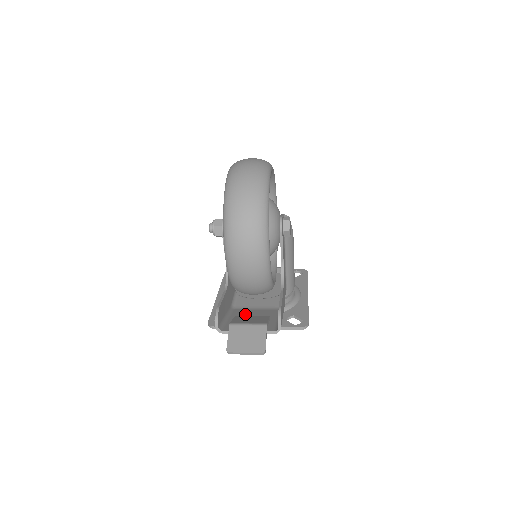
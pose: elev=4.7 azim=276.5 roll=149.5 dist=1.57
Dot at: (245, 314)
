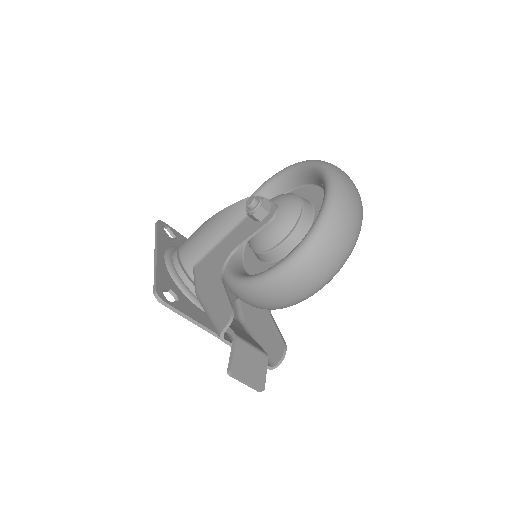
Dot at: occluded
